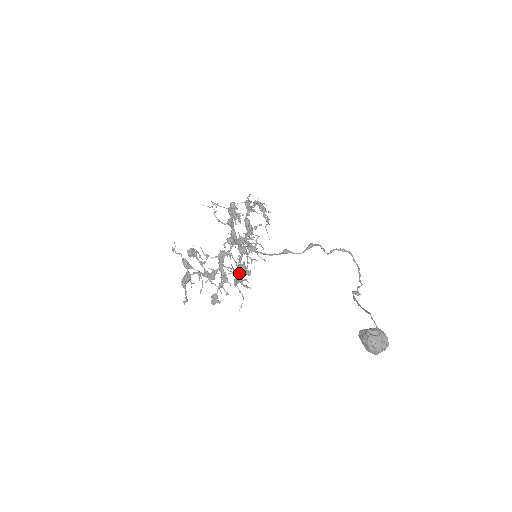
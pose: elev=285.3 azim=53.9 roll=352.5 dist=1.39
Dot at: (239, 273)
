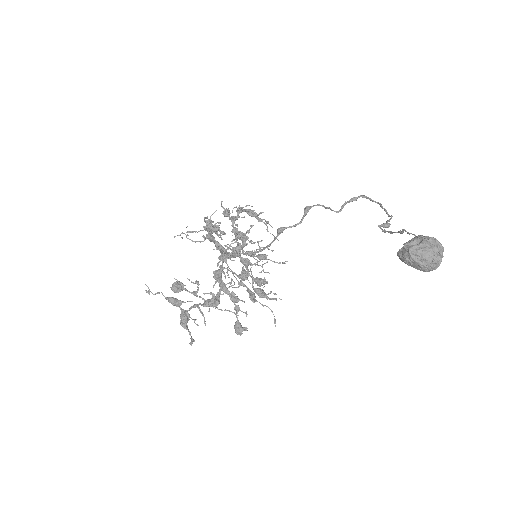
Dot at: (256, 288)
